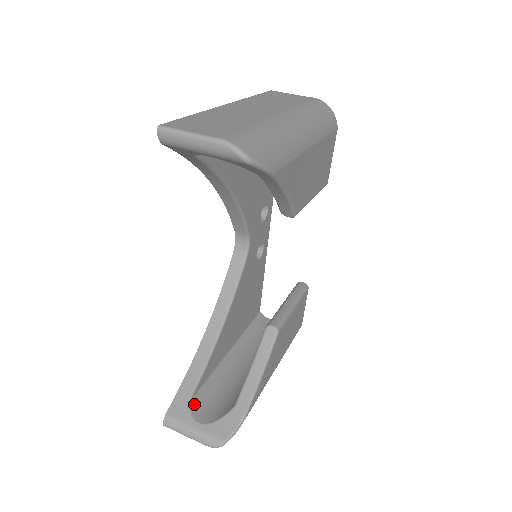
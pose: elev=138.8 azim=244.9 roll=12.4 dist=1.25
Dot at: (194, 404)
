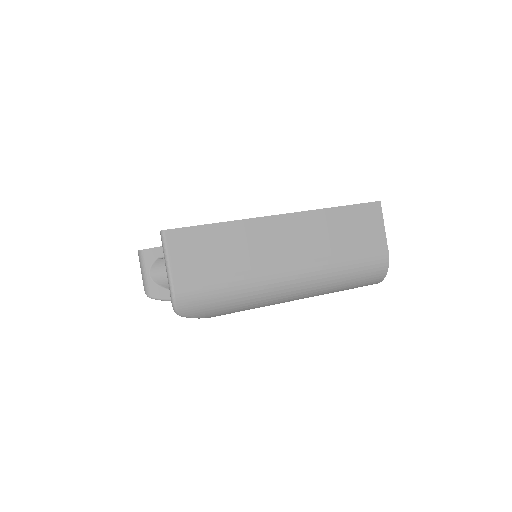
Dot at: (159, 262)
